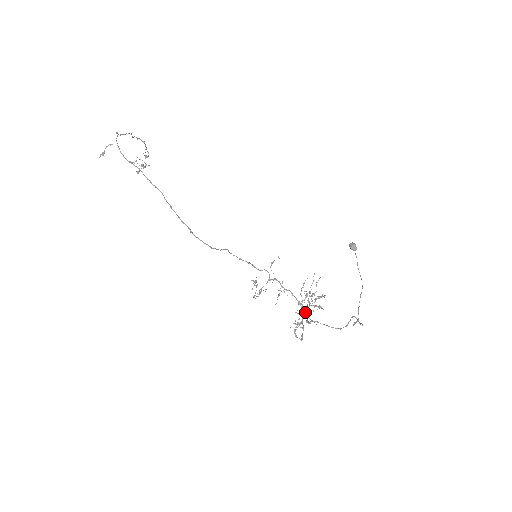
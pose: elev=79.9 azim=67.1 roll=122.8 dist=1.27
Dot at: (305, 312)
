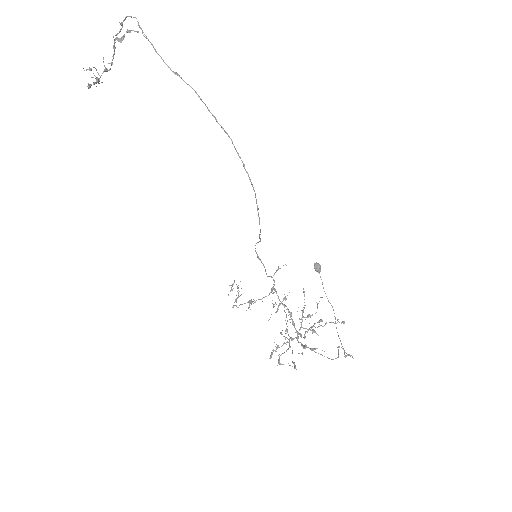
Dot at: (301, 335)
